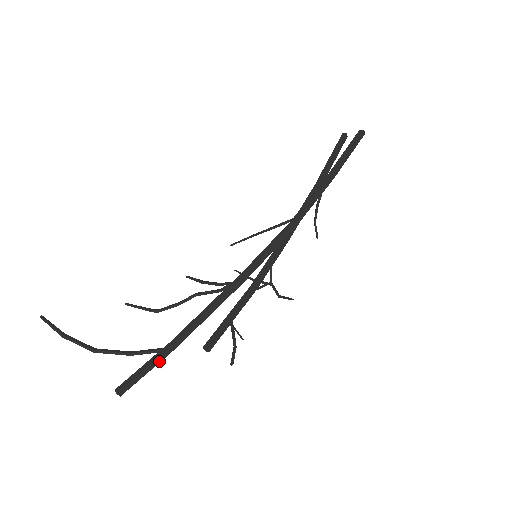
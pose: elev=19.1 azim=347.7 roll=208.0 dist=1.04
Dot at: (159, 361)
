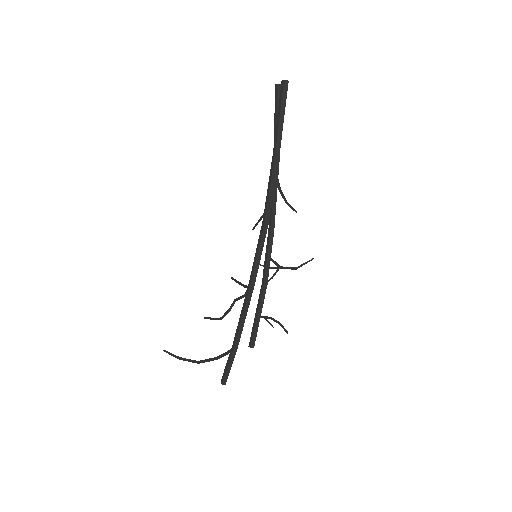
Dot at: (233, 358)
